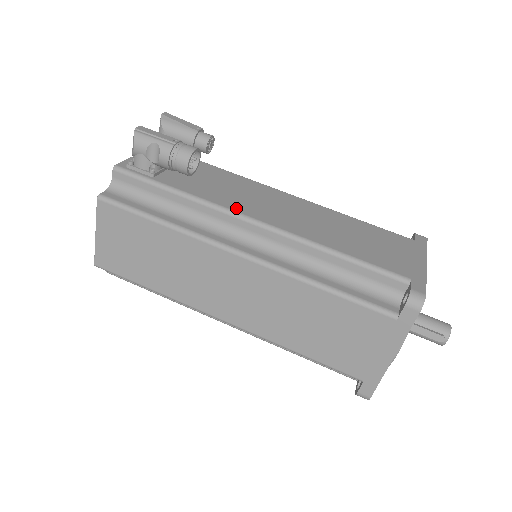
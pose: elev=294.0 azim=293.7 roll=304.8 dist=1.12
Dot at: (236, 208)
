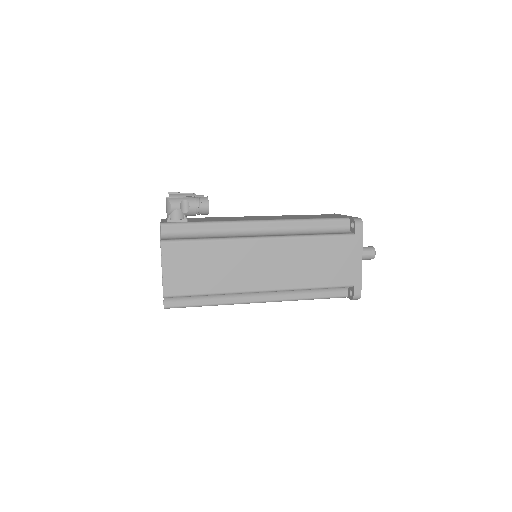
Dot at: (244, 220)
